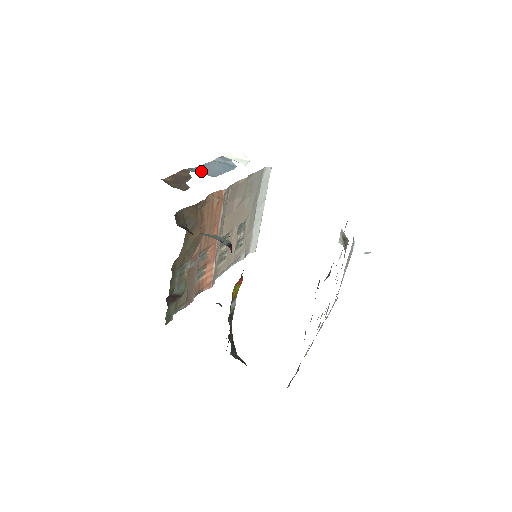
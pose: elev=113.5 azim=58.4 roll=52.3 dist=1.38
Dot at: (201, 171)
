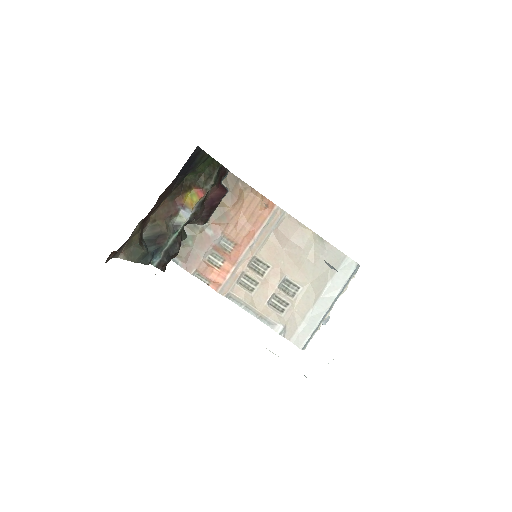
Dot at: occluded
